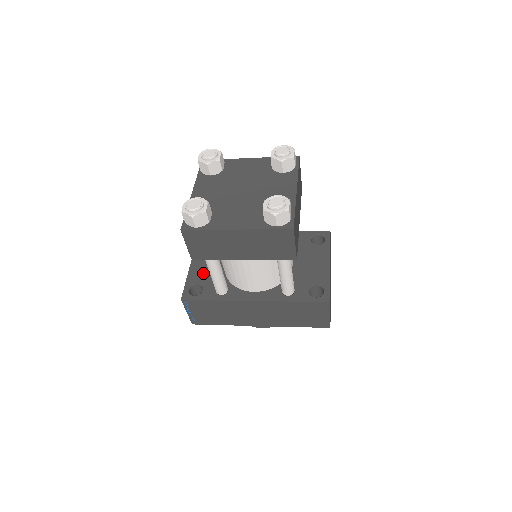
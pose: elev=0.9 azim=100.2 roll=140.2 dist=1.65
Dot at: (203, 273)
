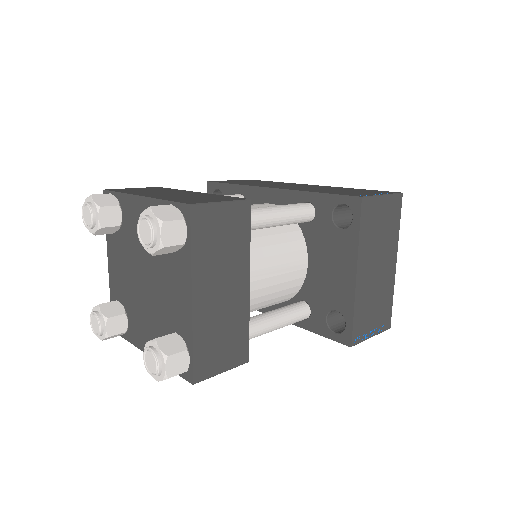
Dot at: occluded
